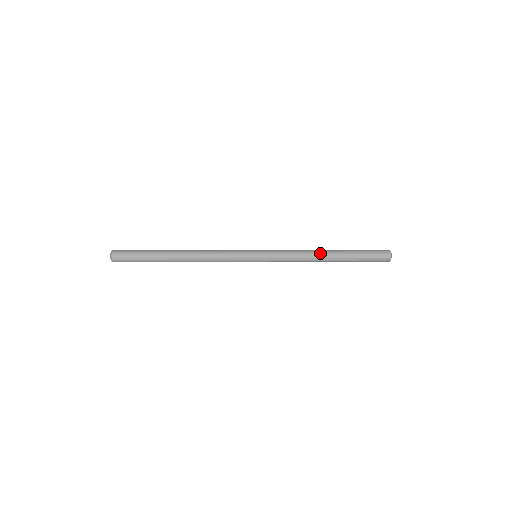
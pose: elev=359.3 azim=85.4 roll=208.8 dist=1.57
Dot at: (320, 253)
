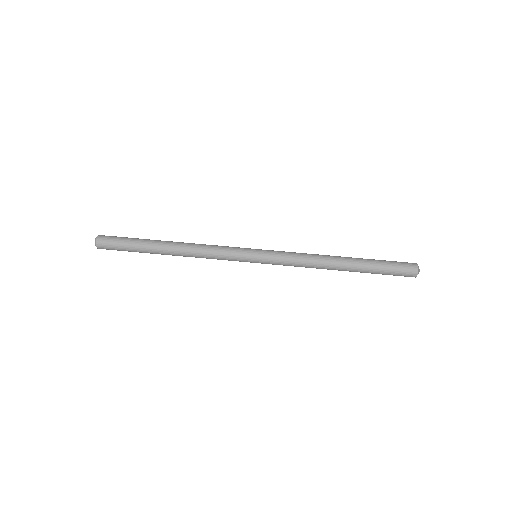
Dot at: (330, 269)
